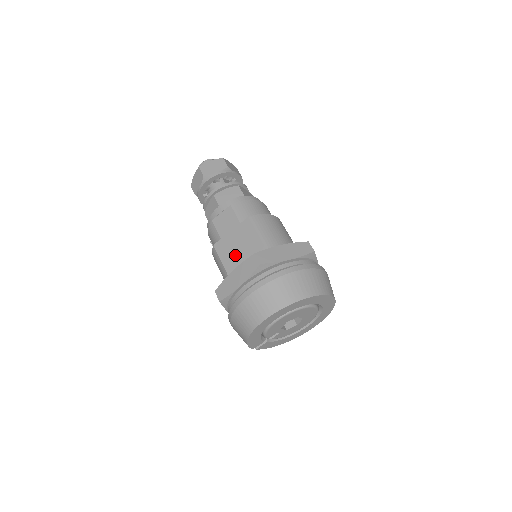
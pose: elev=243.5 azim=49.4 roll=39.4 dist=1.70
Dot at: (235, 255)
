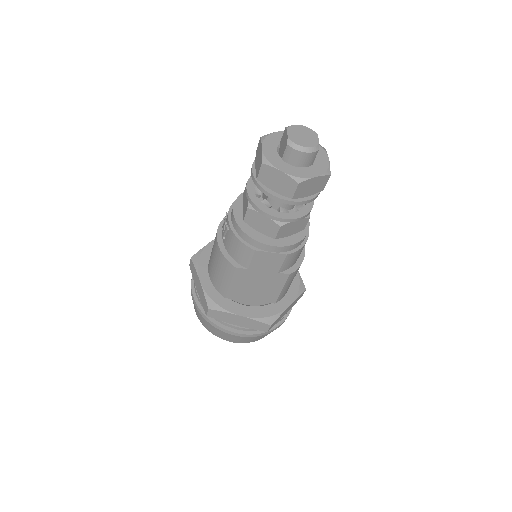
Dot at: (248, 287)
